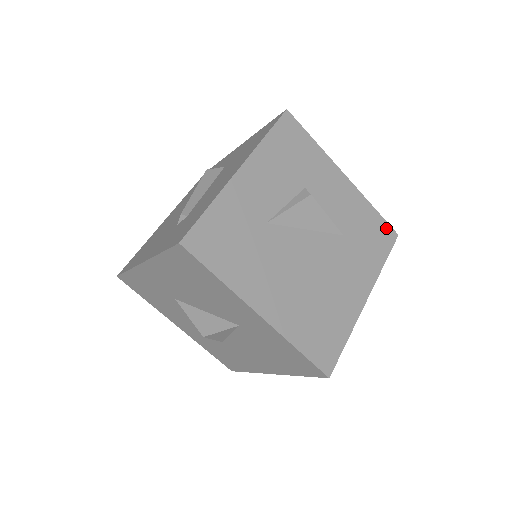
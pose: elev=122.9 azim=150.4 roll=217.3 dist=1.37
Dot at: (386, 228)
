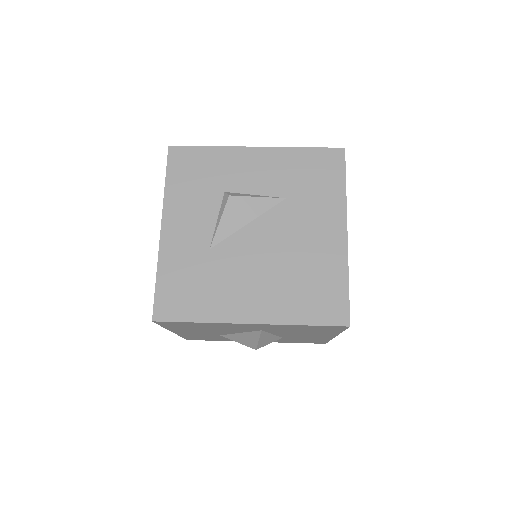
Dot at: (327, 154)
